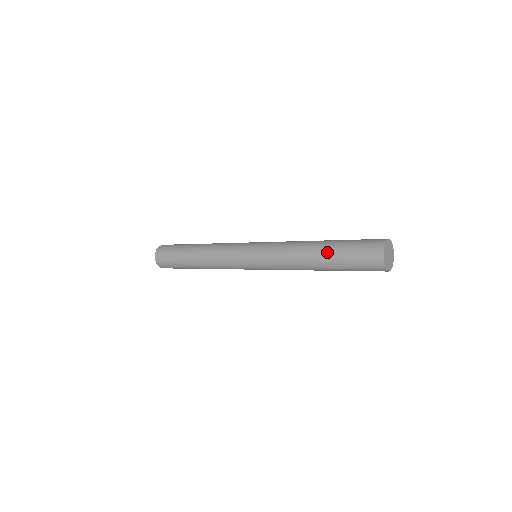
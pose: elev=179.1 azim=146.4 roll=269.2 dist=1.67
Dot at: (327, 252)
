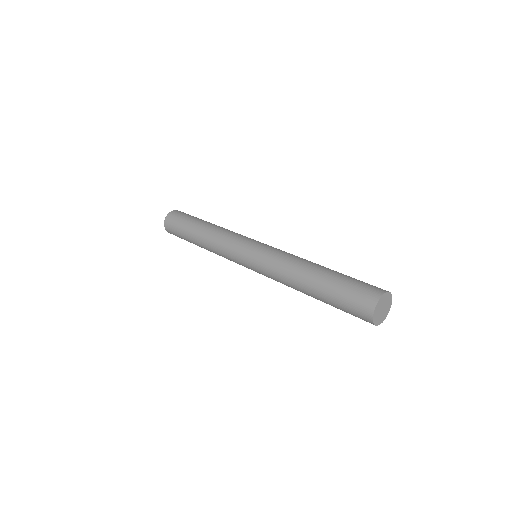
Dot at: (321, 282)
